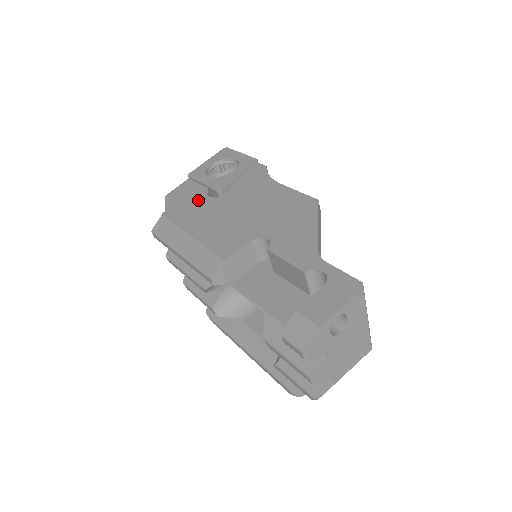
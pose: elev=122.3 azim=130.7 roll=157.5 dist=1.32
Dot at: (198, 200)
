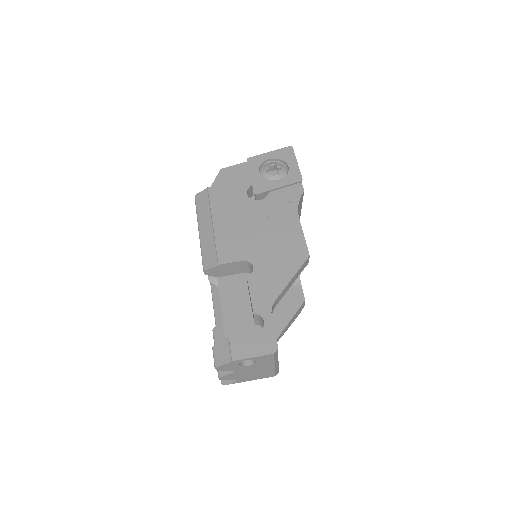
Dot at: (238, 192)
